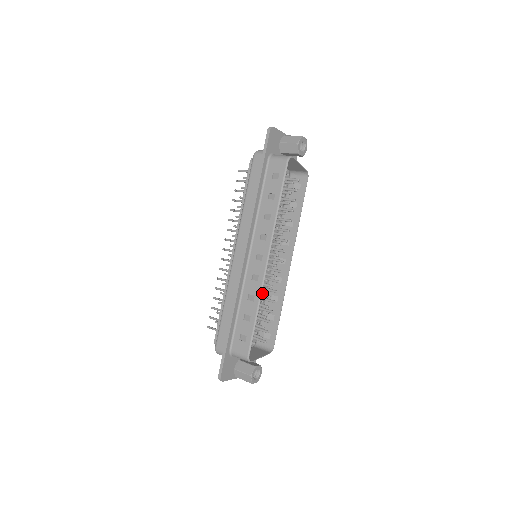
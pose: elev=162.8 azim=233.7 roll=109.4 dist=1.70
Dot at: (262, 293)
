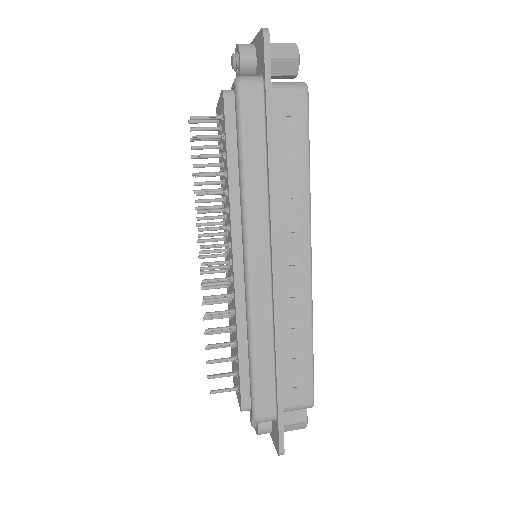
Dot at: occluded
